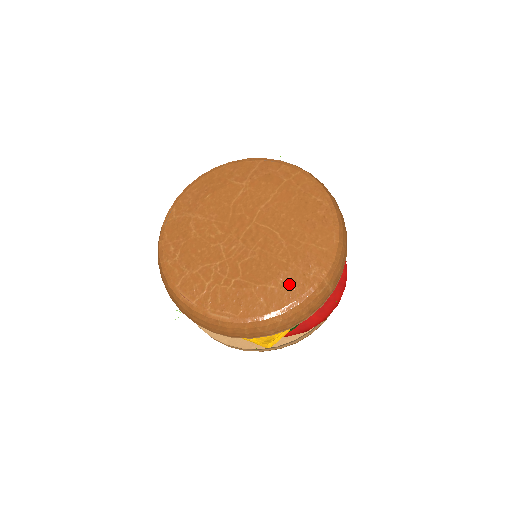
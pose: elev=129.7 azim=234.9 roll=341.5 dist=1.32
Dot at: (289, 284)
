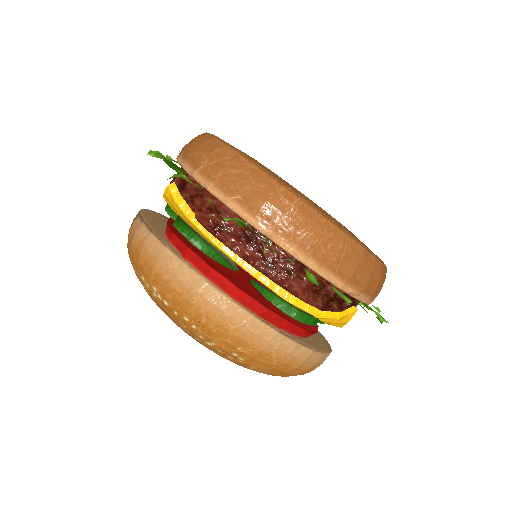
Dot at: (276, 175)
